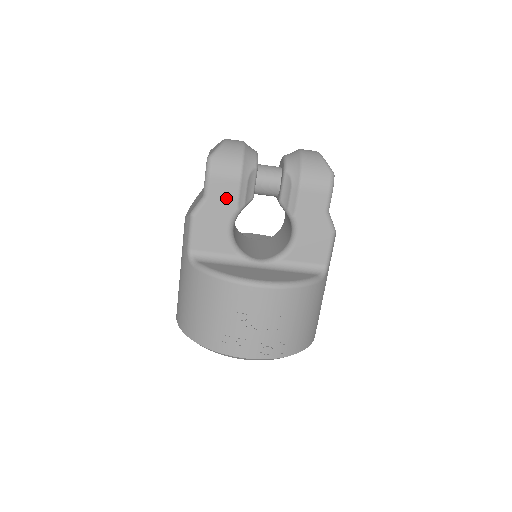
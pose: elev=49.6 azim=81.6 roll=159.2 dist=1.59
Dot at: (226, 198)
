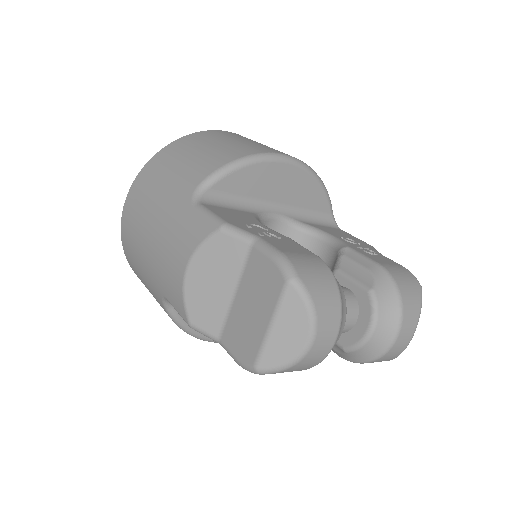
Dot at: occluded
